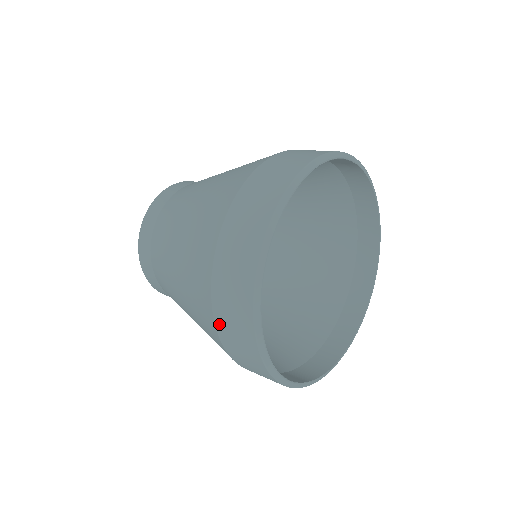
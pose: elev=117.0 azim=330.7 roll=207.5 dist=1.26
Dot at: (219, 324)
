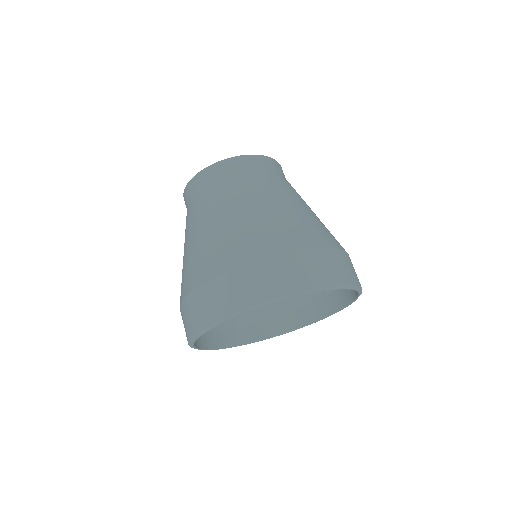
Dot at: (184, 305)
